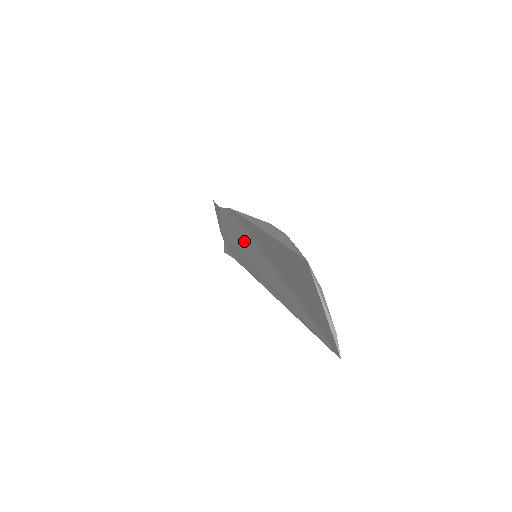
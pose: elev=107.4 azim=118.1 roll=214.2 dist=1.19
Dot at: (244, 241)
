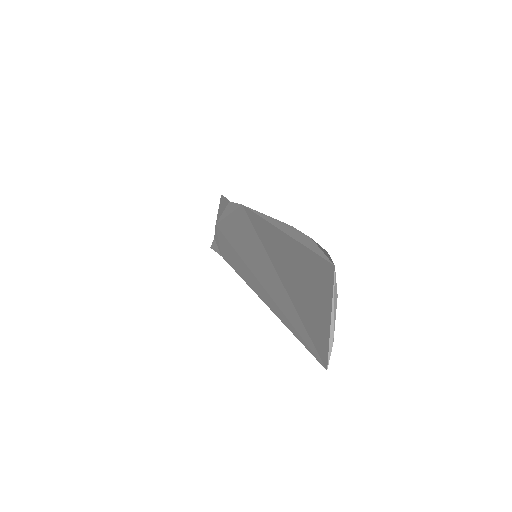
Dot at: (246, 239)
